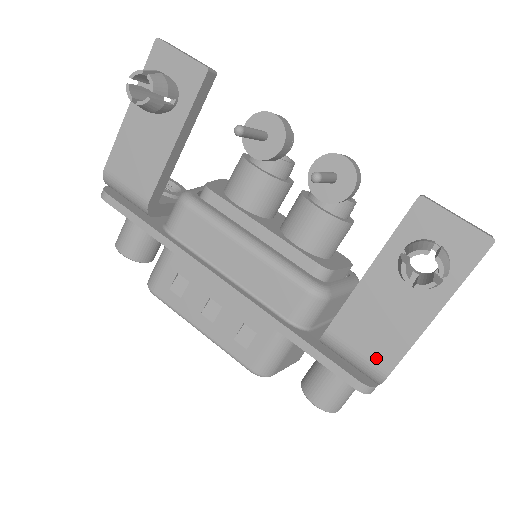
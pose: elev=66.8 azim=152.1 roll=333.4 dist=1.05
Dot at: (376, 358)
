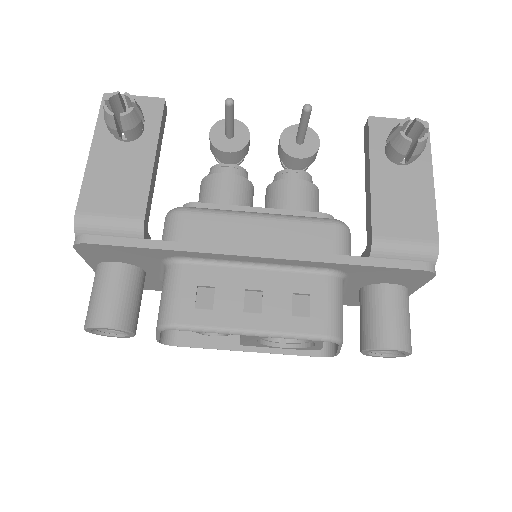
Dot at: (421, 235)
